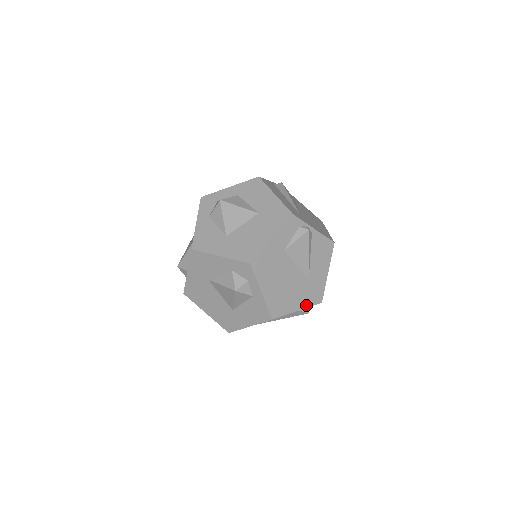
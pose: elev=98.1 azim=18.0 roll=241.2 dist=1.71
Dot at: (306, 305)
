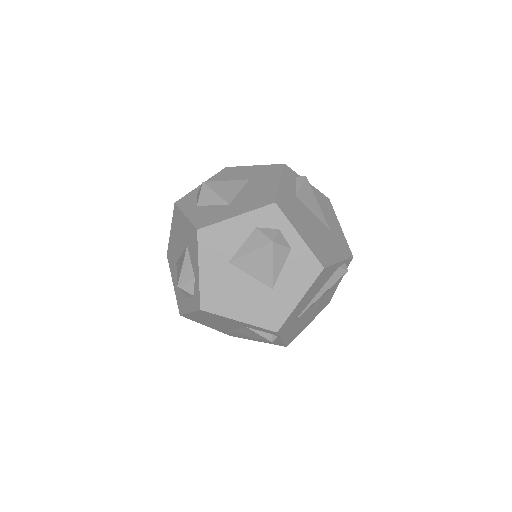
Dot at: (343, 257)
